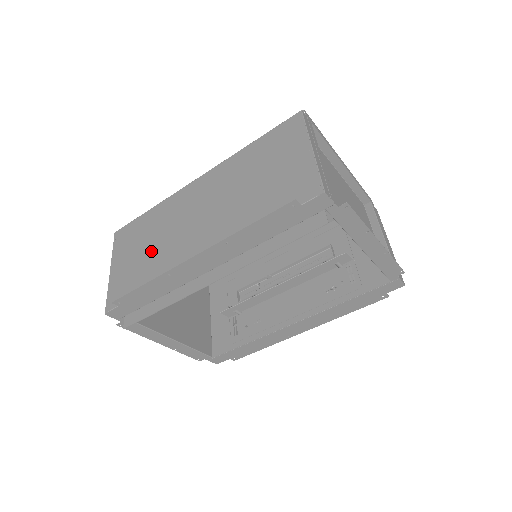
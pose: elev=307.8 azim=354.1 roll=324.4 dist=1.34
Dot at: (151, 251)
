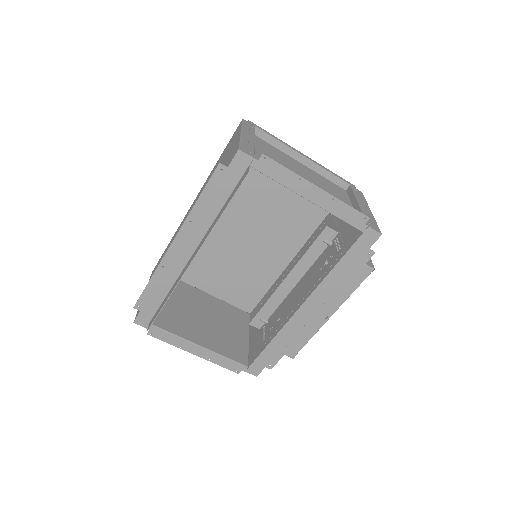
Dot at: occluded
